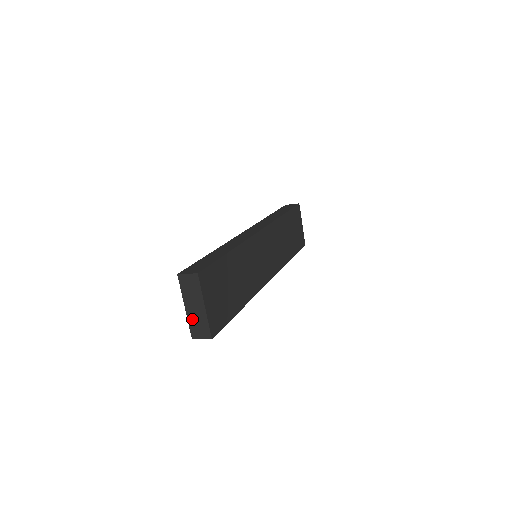
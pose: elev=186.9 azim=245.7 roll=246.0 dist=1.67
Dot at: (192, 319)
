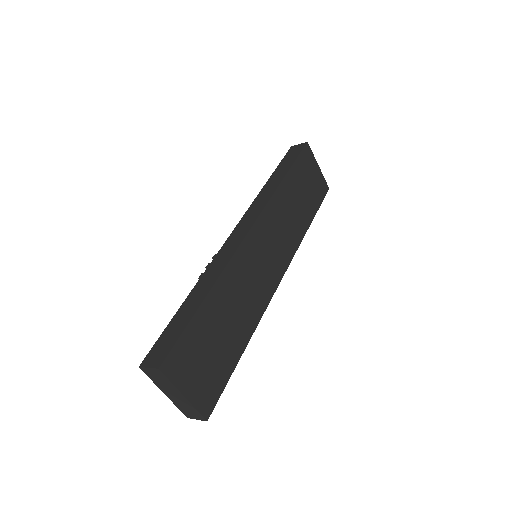
Dot at: (177, 404)
